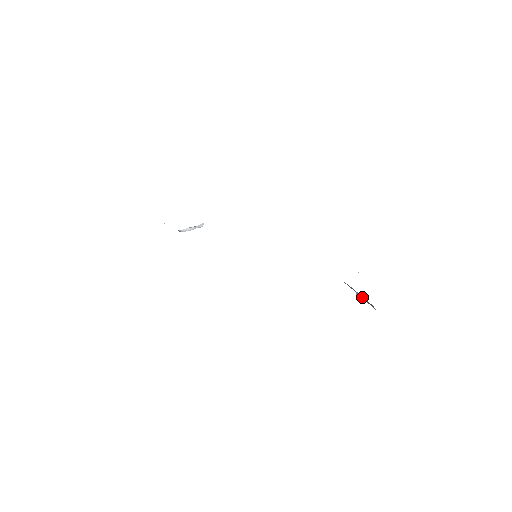
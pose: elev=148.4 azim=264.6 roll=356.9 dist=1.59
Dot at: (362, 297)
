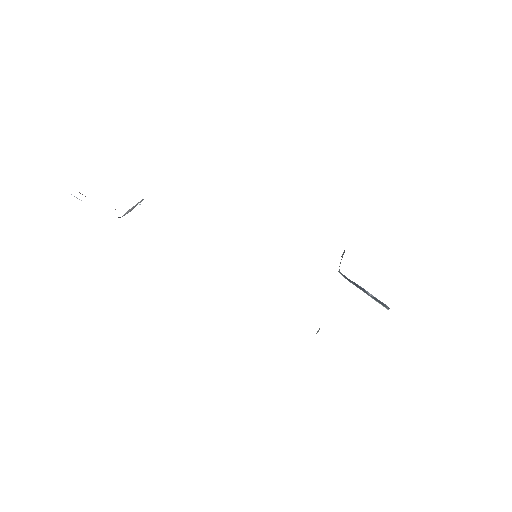
Dot at: (375, 297)
